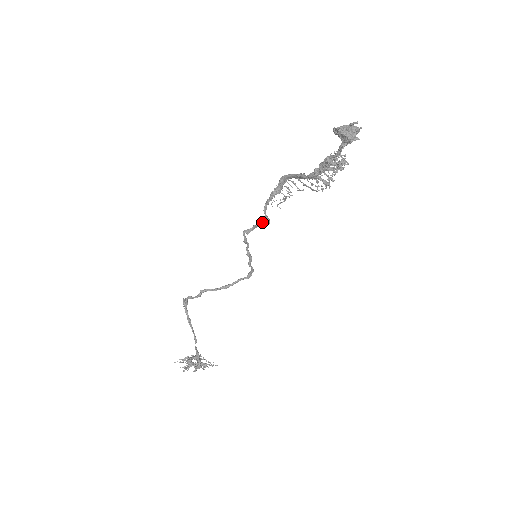
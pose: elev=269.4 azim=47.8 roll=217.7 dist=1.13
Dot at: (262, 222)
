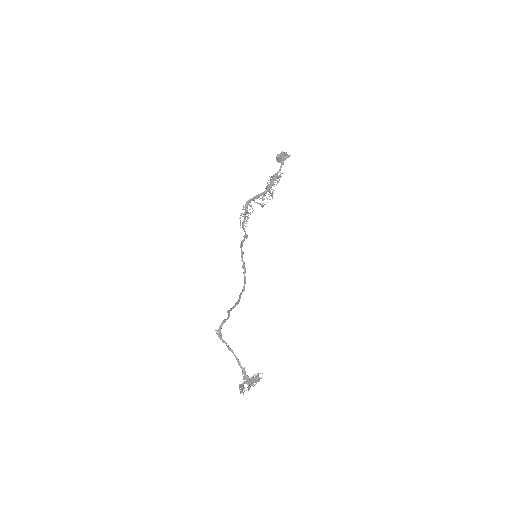
Dot at: (245, 237)
